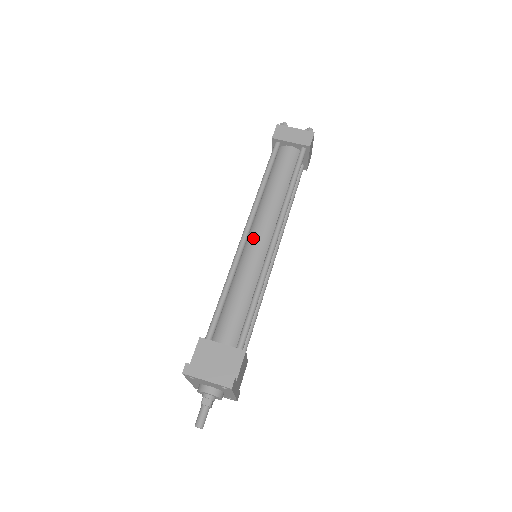
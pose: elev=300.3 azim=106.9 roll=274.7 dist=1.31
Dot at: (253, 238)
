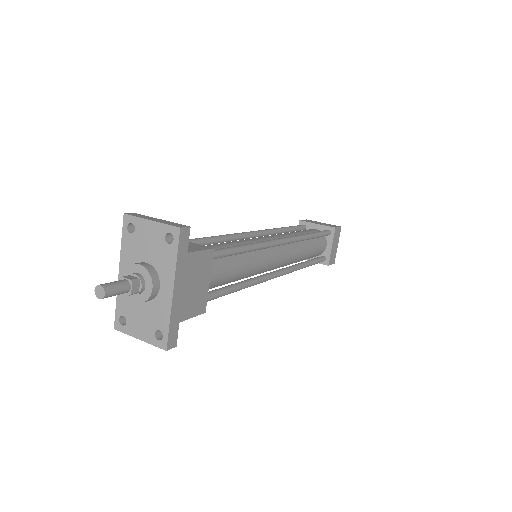
Dot at: (259, 237)
